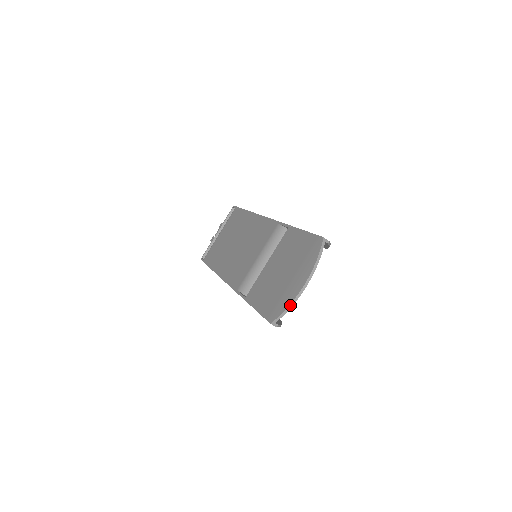
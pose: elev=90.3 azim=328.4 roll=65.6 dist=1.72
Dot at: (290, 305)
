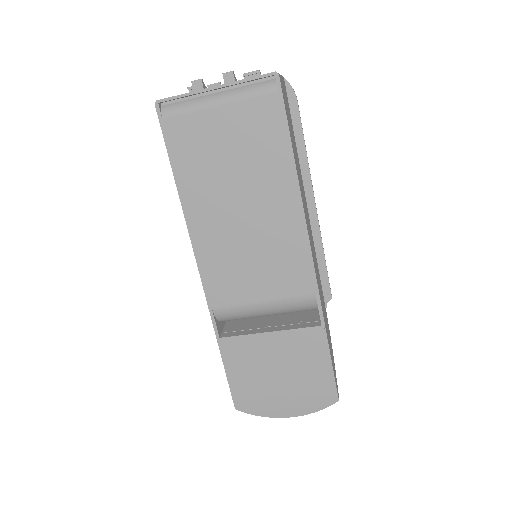
Dot at: (264, 416)
